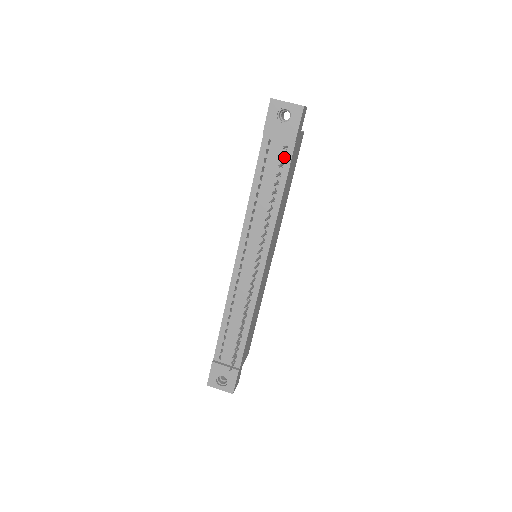
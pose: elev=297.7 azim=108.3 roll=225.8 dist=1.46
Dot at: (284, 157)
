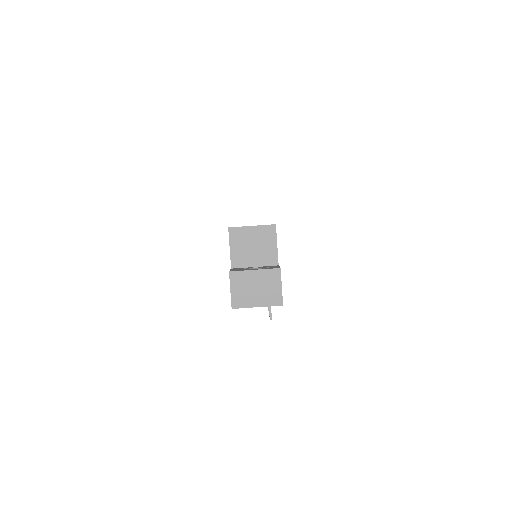
Dot at: occluded
